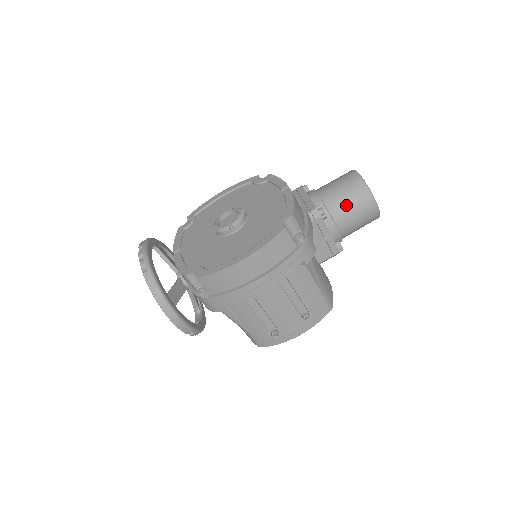
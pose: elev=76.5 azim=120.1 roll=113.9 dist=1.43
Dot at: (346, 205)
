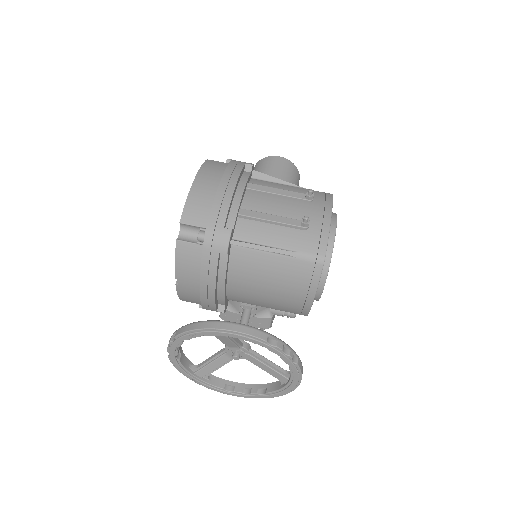
Dot at: (261, 171)
